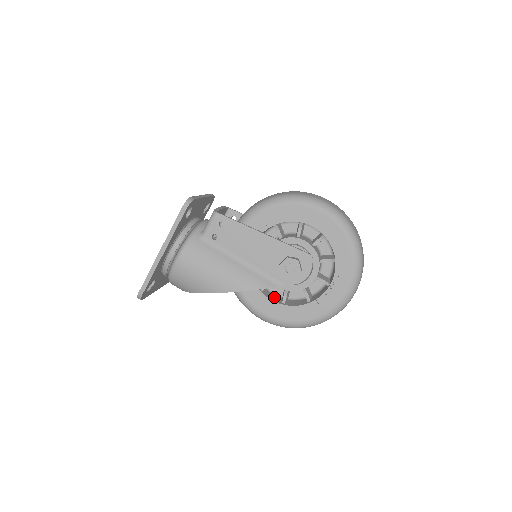
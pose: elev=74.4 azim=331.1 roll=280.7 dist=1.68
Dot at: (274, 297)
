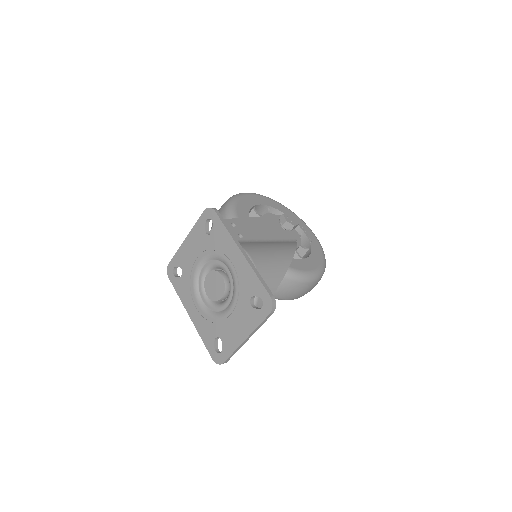
Dot at: occluded
